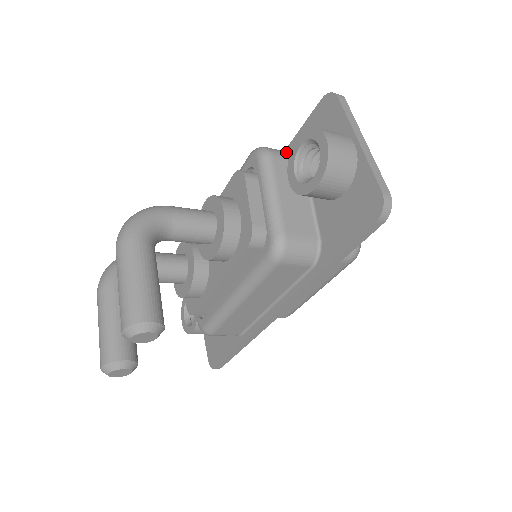
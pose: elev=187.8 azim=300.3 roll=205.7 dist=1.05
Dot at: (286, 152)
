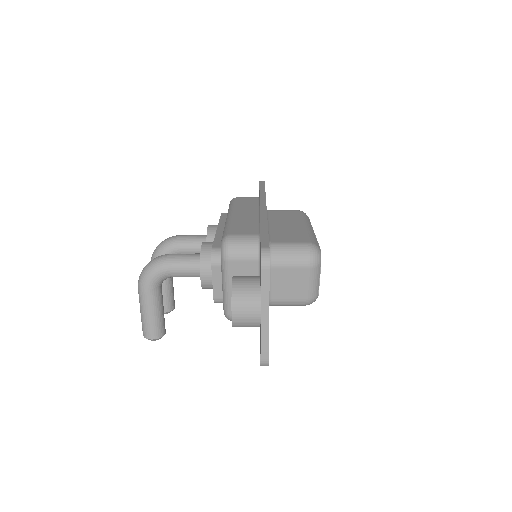
Dot at: (247, 250)
